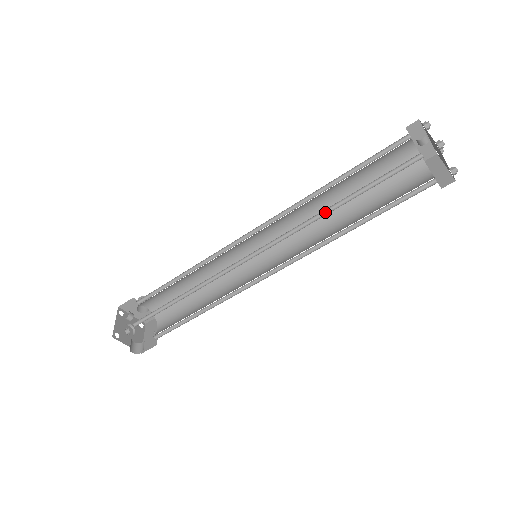
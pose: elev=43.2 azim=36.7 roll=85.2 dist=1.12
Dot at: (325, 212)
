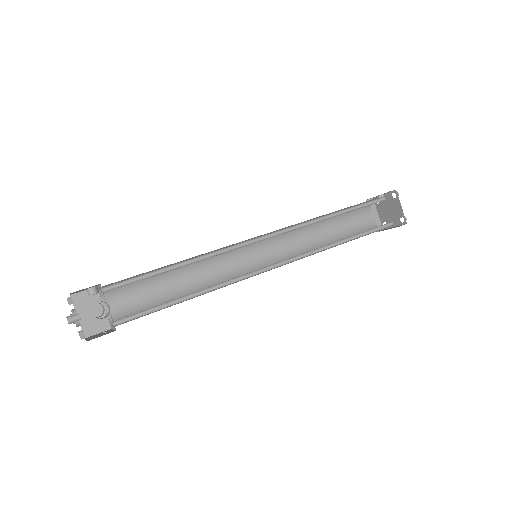
Dot at: (324, 219)
